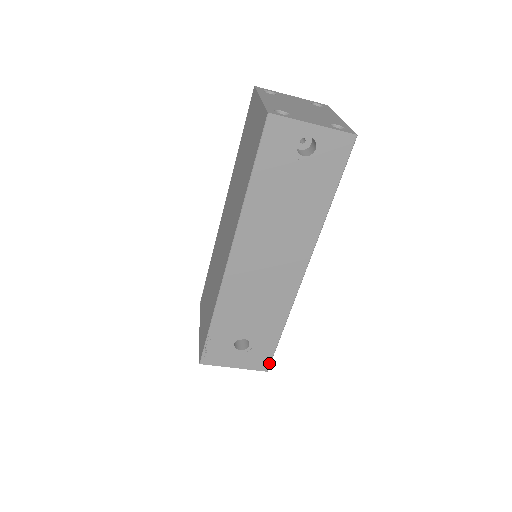
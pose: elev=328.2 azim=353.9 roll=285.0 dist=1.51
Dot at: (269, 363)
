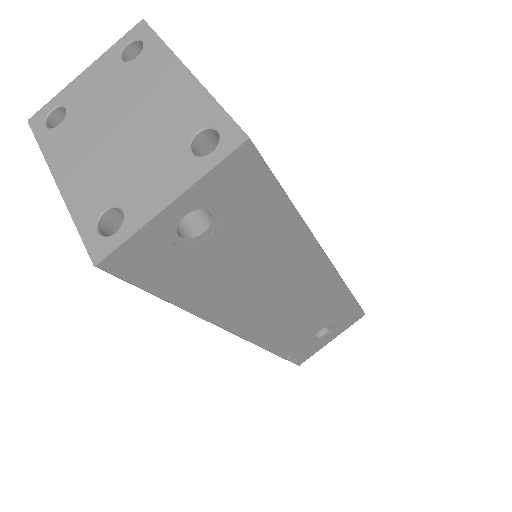
Dot at: (361, 312)
